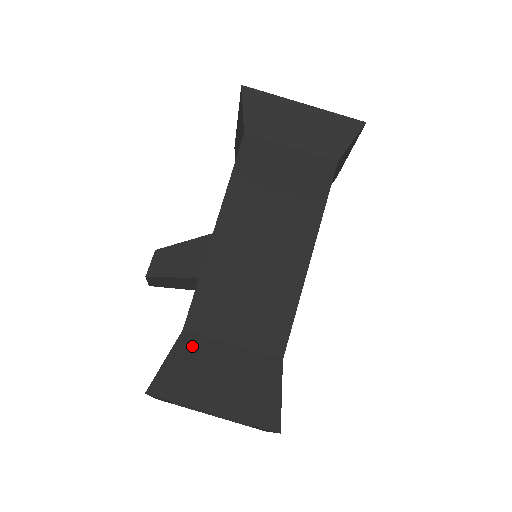
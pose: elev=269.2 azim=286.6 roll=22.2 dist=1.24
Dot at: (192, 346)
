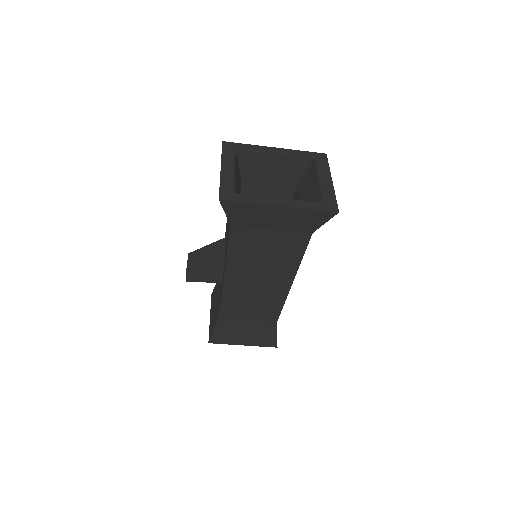
Dot at: (226, 324)
